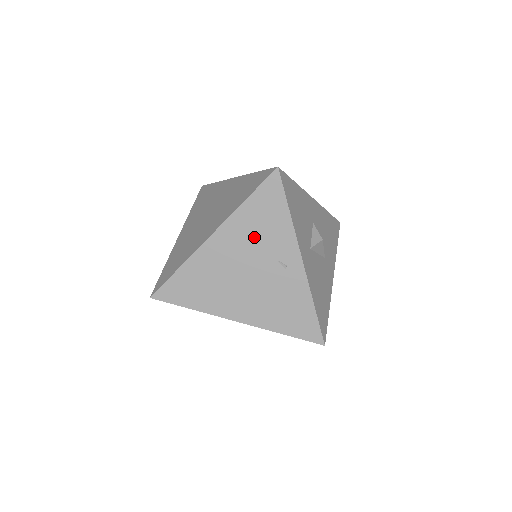
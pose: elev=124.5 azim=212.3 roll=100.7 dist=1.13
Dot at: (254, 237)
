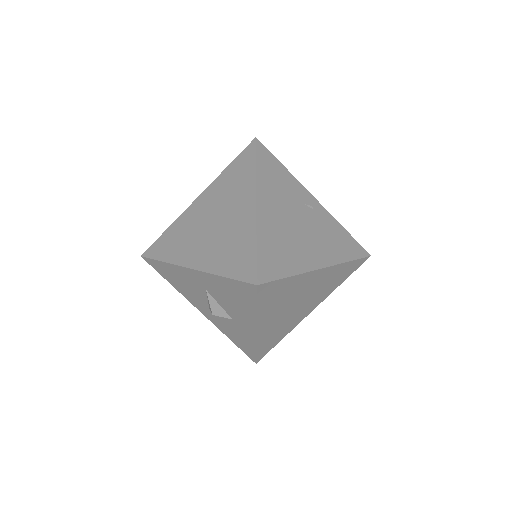
Dot at: (281, 192)
